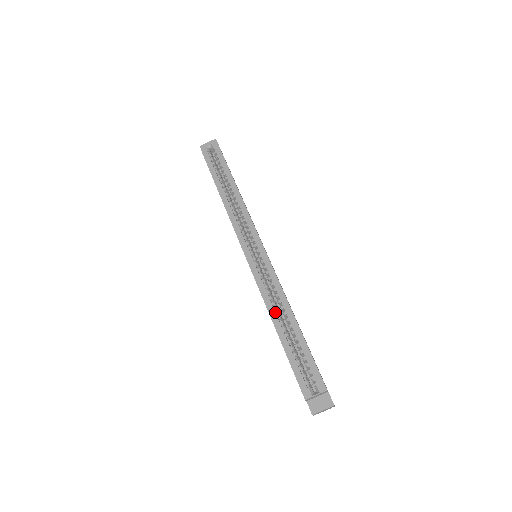
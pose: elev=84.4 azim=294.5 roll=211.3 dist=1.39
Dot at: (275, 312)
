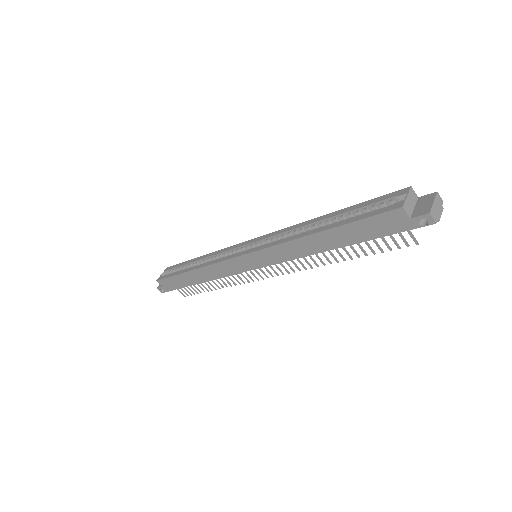
Dot at: (304, 233)
